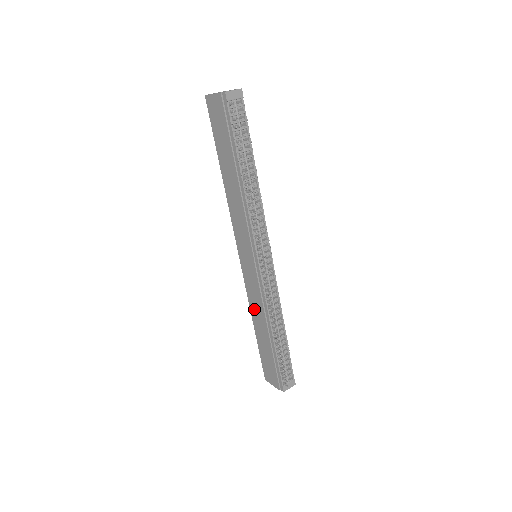
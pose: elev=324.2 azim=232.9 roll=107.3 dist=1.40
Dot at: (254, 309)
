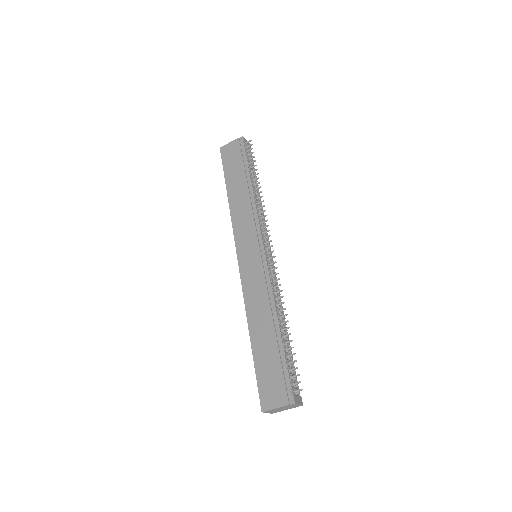
Dot at: (253, 308)
